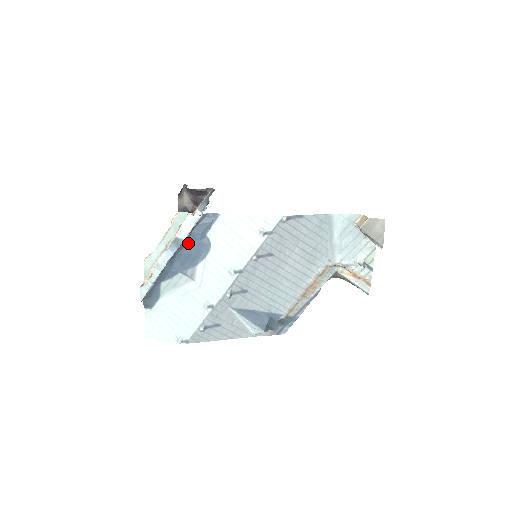
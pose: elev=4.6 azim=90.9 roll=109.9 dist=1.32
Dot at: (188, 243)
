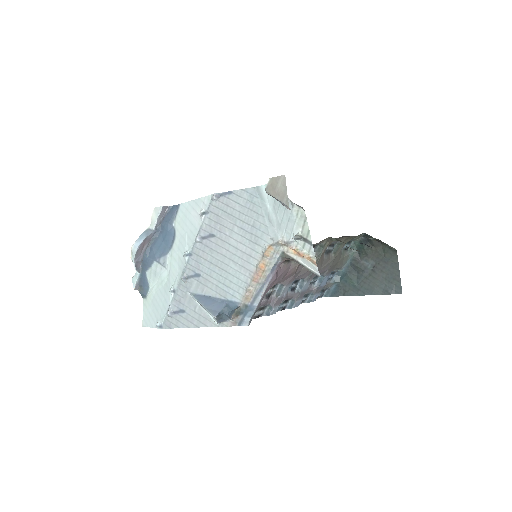
Dot at: (160, 234)
